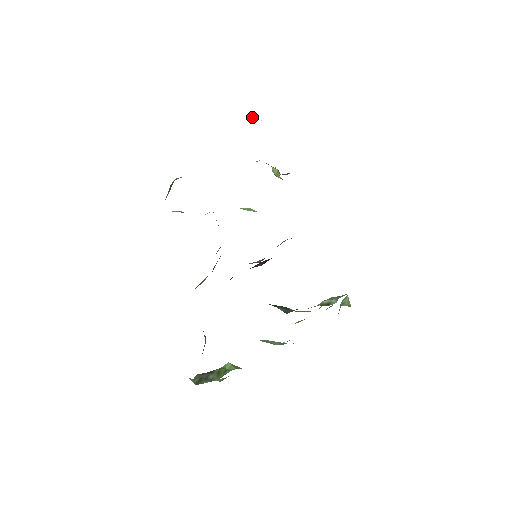
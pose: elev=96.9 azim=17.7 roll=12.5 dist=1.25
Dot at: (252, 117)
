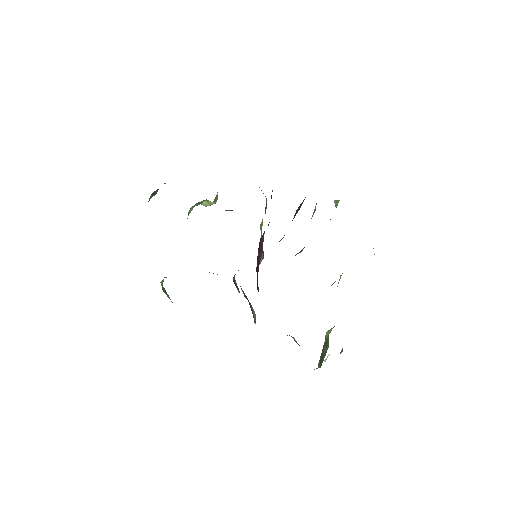
Dot at: (151, 195)
